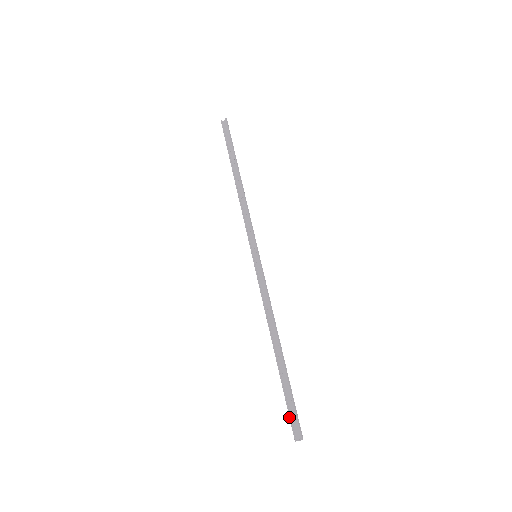
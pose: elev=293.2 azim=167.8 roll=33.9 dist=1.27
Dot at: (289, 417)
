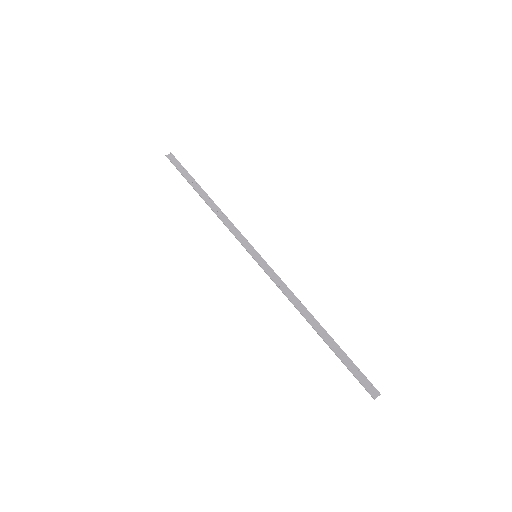
Dot at: (358, 380)
